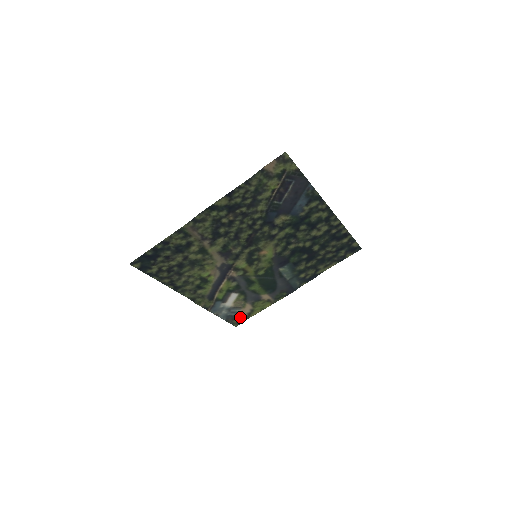
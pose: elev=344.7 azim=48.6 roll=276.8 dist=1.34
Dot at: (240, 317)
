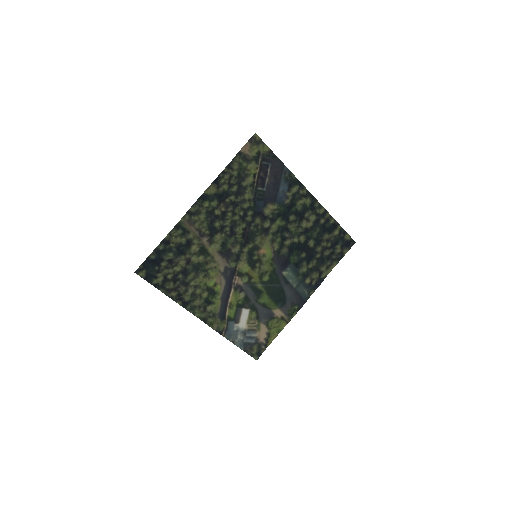
Dot at: (258, 346)
